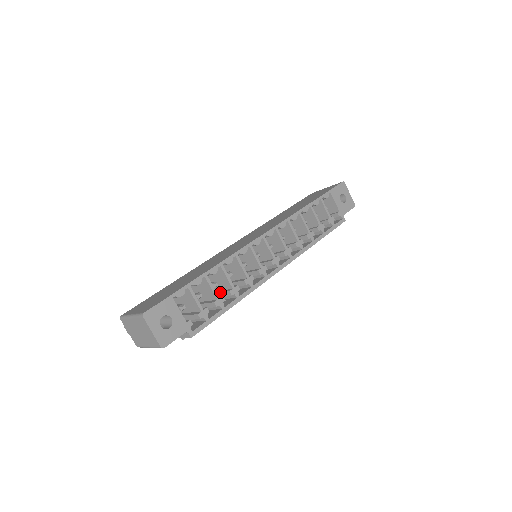
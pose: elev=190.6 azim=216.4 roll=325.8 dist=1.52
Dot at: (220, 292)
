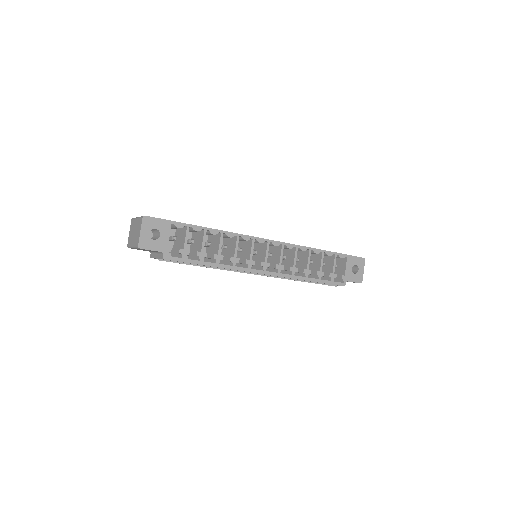
Dot at: occluded
